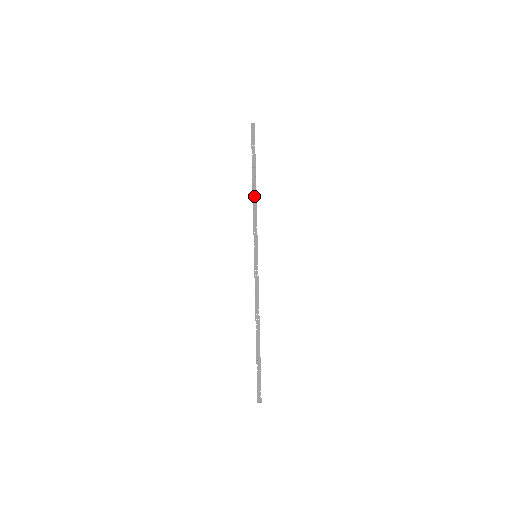
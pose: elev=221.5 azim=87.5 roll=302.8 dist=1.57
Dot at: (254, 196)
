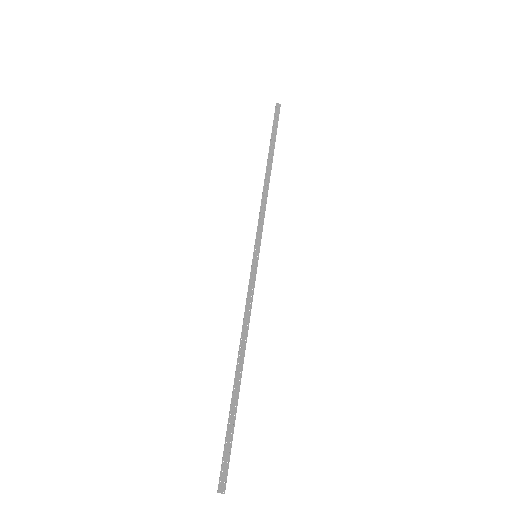
Dot at: (266, 181)
